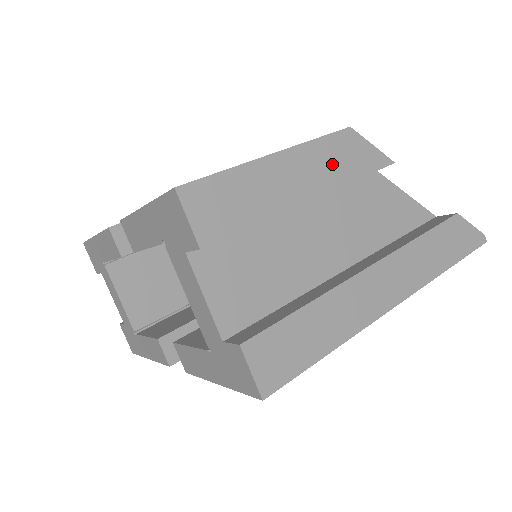
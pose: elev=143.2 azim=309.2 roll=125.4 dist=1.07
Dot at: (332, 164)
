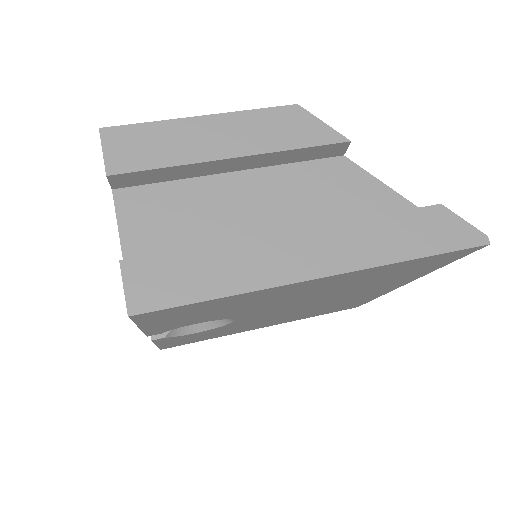
Dot at: (267, 132)
